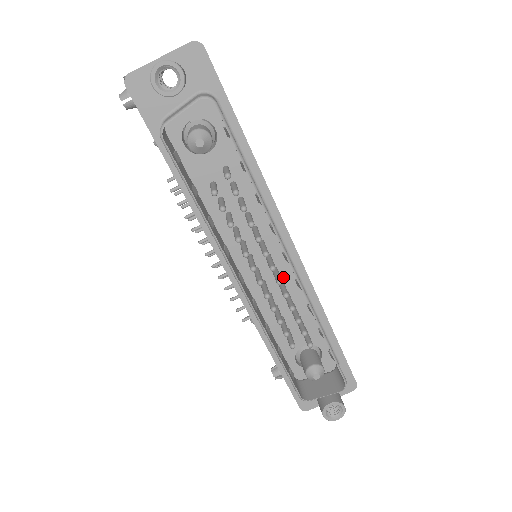
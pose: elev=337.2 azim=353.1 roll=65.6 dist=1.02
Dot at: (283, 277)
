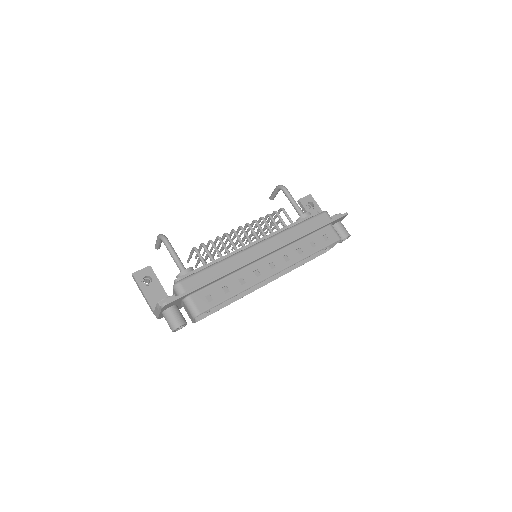
Dot at: occluded
